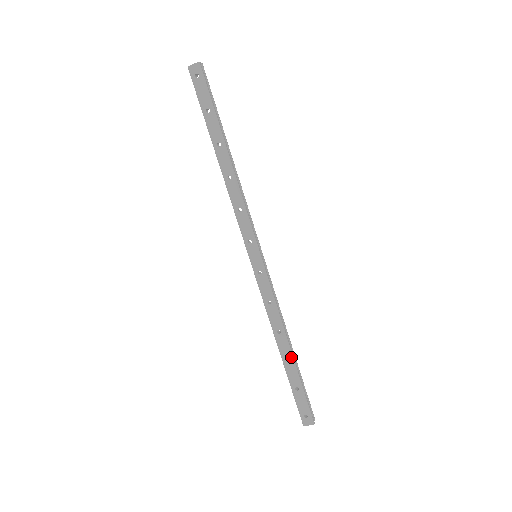
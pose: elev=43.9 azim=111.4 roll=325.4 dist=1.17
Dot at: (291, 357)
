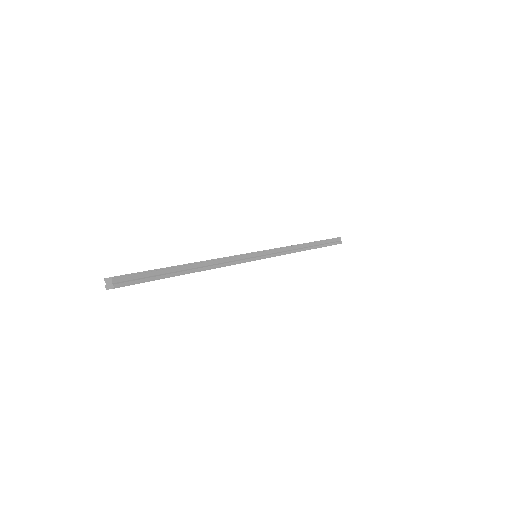
Dot at: occluded
